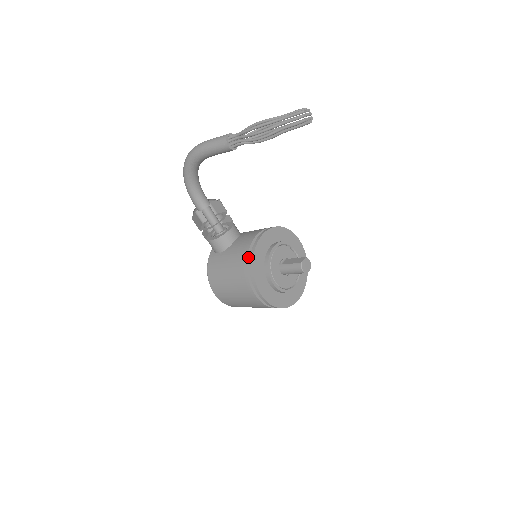
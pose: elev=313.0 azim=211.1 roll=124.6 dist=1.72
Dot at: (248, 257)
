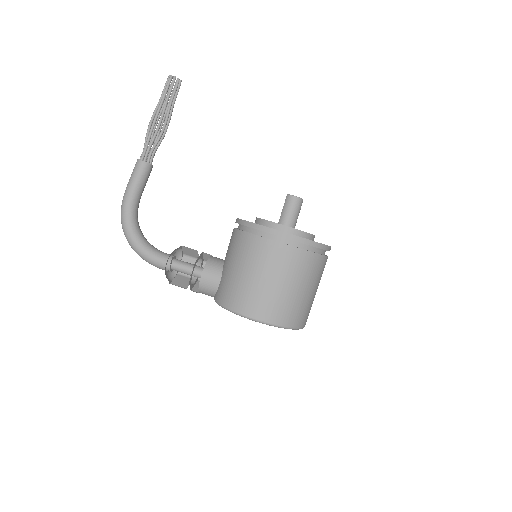
Dot at: (240, 230)
